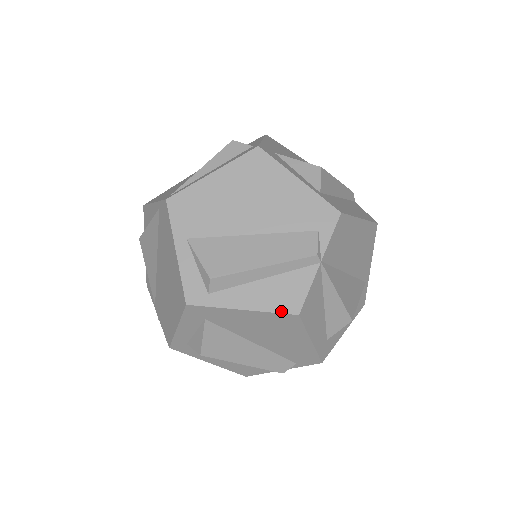
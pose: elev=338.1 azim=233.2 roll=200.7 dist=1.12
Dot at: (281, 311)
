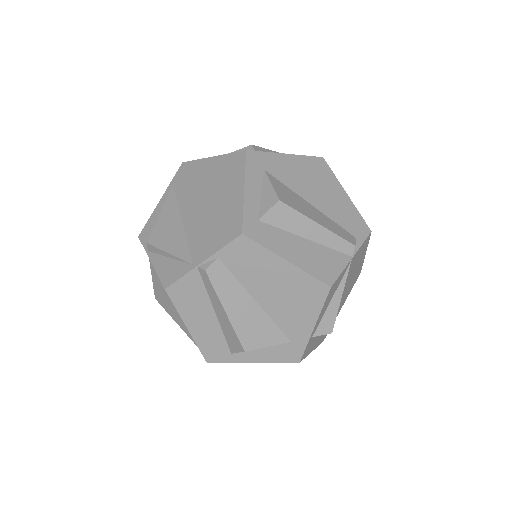
Dot at: (311, 156)
